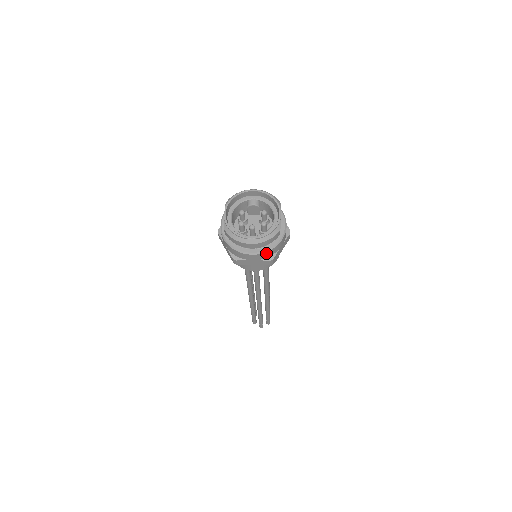
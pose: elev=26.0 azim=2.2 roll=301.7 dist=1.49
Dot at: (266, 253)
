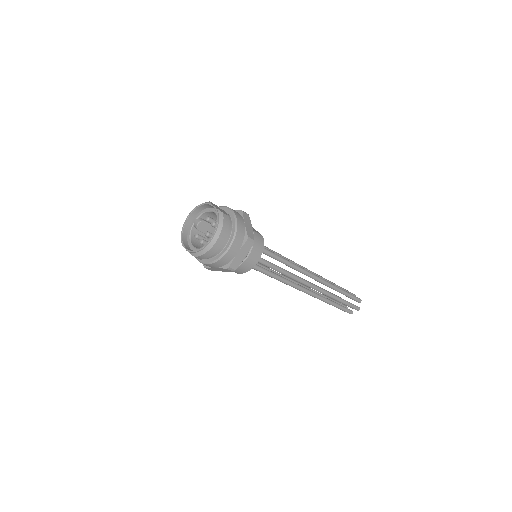
Dot at: (237, 238)
